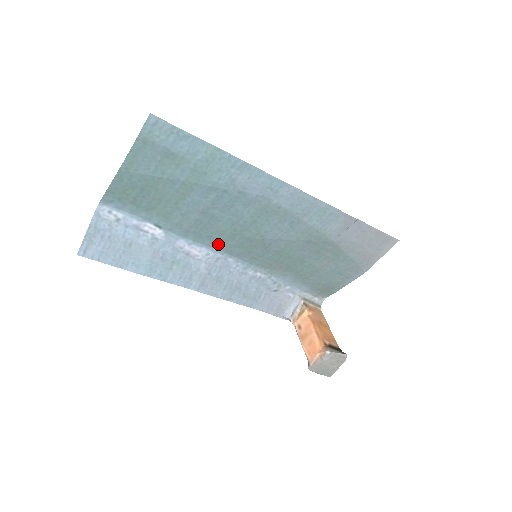
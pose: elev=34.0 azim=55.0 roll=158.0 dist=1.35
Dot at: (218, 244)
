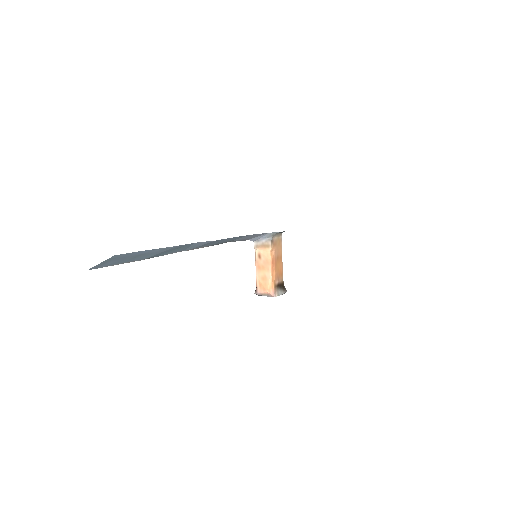
Dot at: occluded
